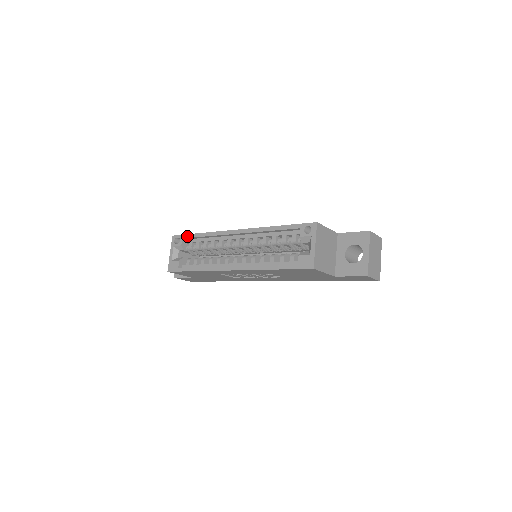
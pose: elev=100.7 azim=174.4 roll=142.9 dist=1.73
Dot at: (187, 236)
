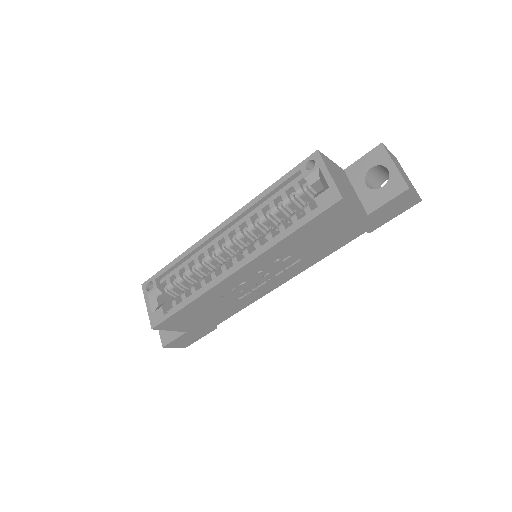
Dot at: (160, 272)
